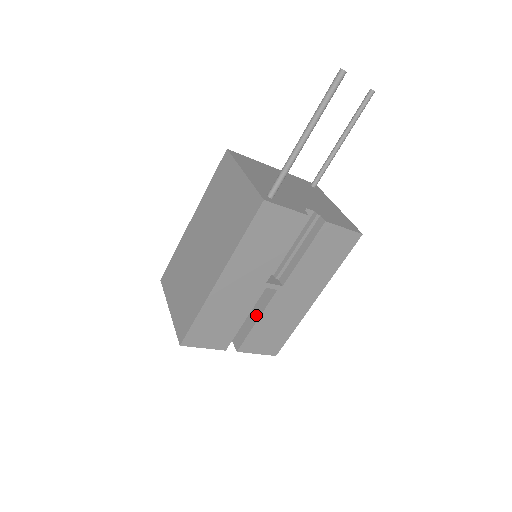
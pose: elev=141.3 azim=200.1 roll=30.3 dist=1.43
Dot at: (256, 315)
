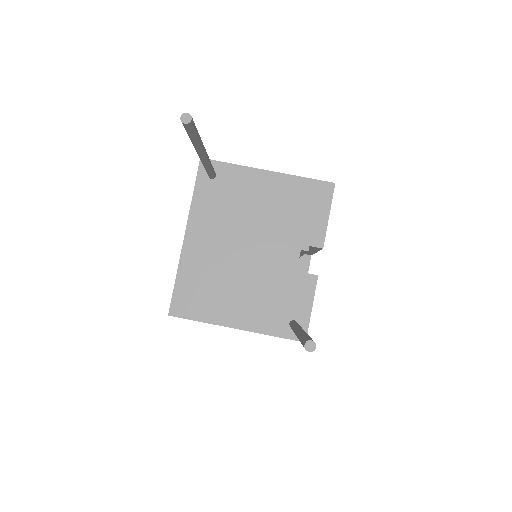
Dot at: occluded
